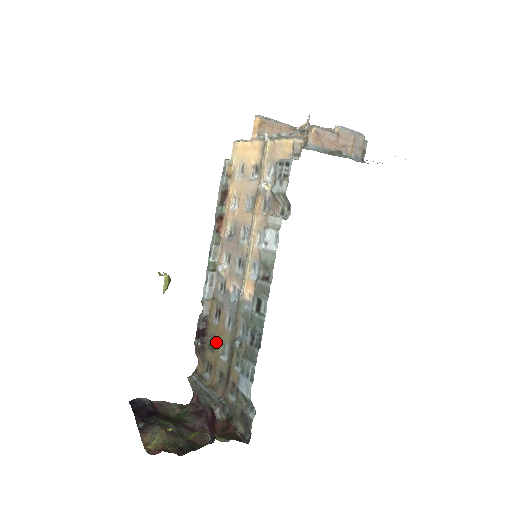
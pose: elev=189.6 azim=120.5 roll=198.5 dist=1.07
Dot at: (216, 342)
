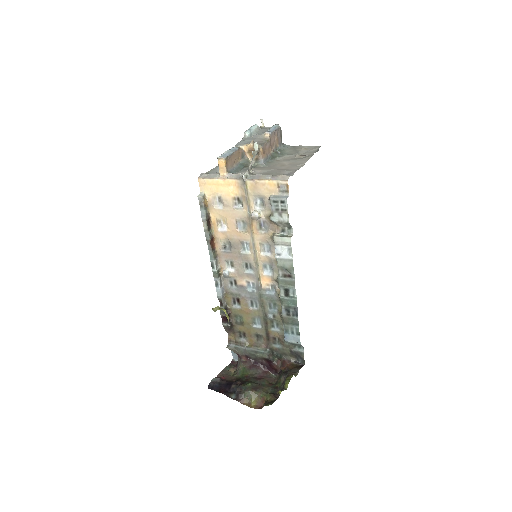
Dot at: (244, 319)
